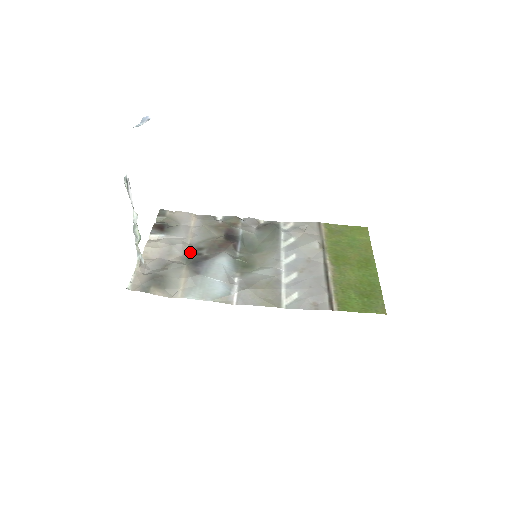
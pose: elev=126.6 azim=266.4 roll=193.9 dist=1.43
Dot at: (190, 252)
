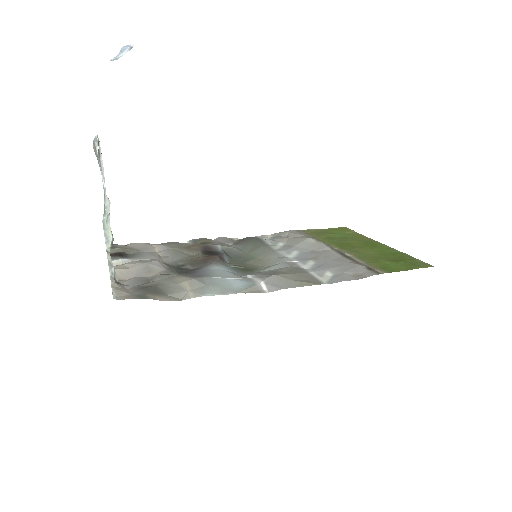
Dot at: (172, 267)
